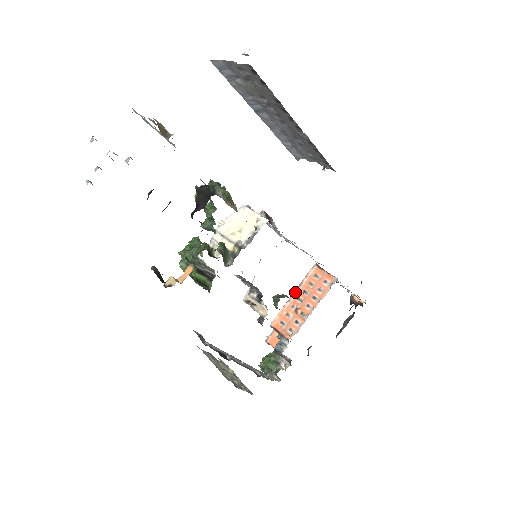
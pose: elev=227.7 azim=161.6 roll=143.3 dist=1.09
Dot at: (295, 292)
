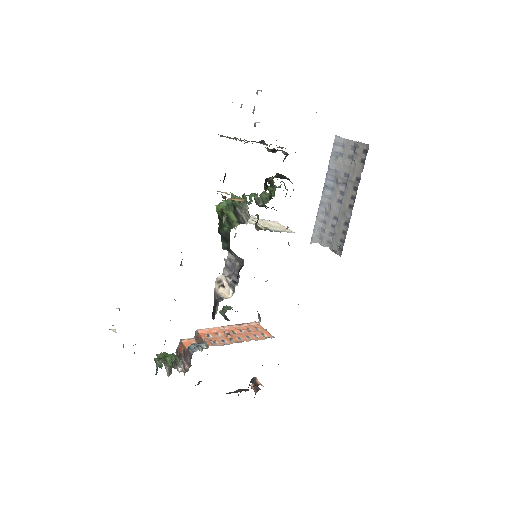
Dot at: (233, 325)
